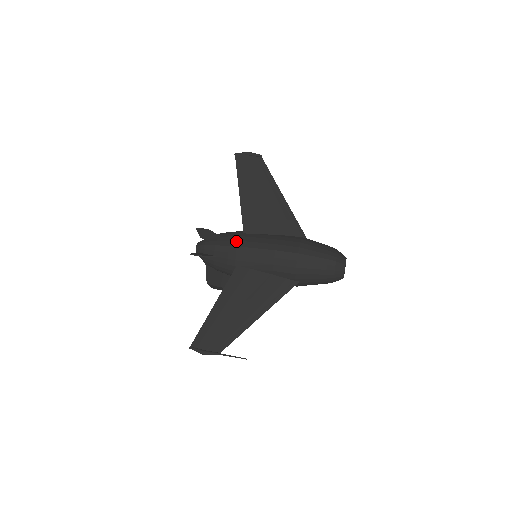
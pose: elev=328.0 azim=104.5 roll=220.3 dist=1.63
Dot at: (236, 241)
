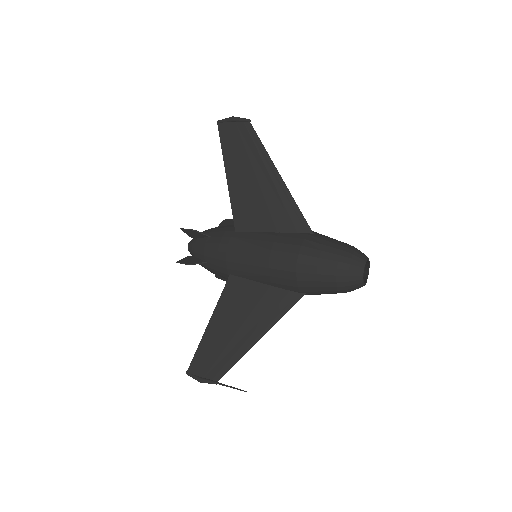
Dot at: (225, 245)
